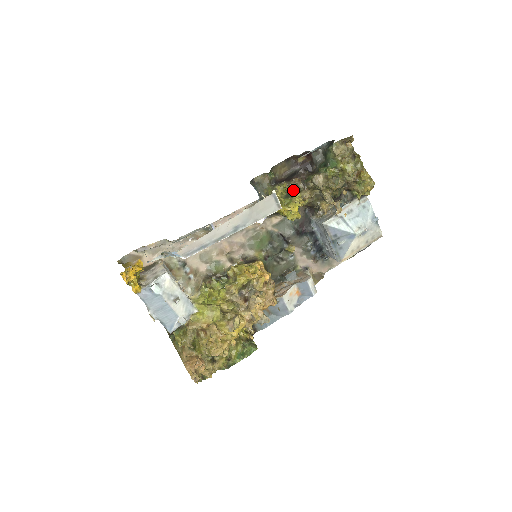
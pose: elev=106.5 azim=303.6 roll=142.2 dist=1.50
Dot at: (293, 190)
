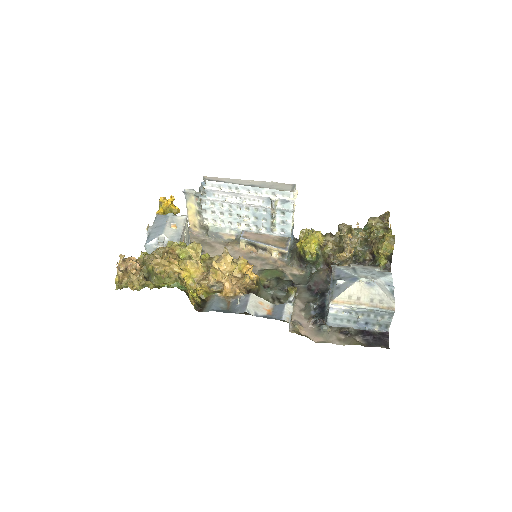
Dot at: occluded
